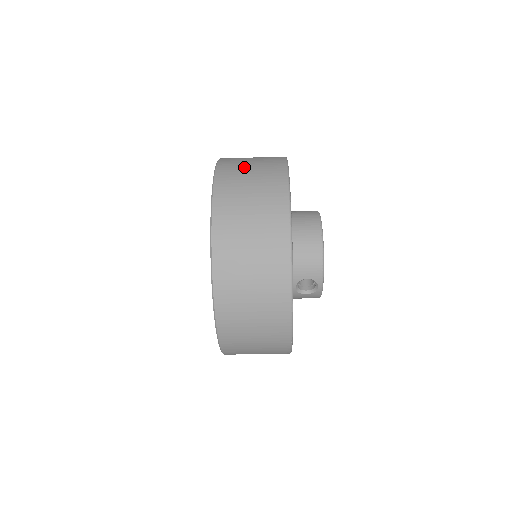
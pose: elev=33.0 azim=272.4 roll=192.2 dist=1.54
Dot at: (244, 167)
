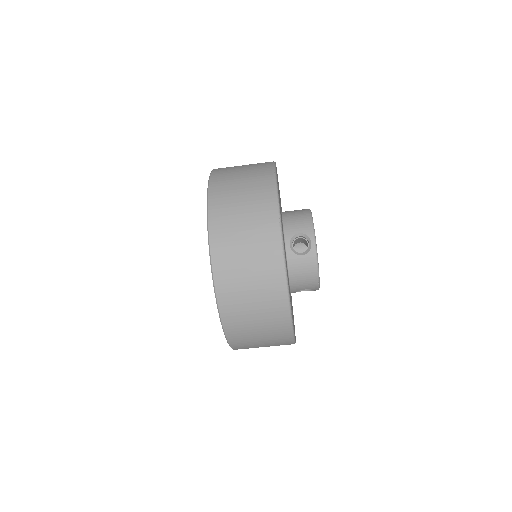
Dot at: occluded
